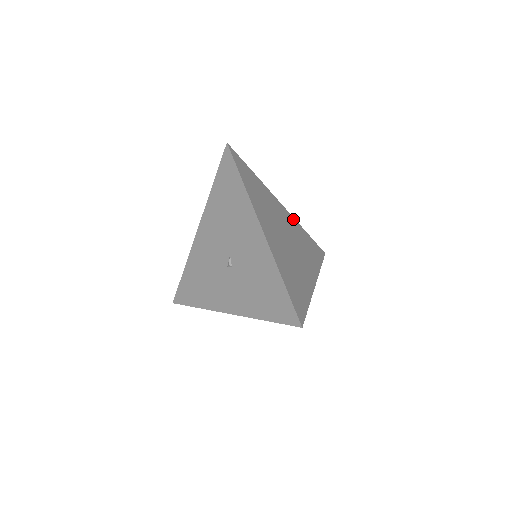
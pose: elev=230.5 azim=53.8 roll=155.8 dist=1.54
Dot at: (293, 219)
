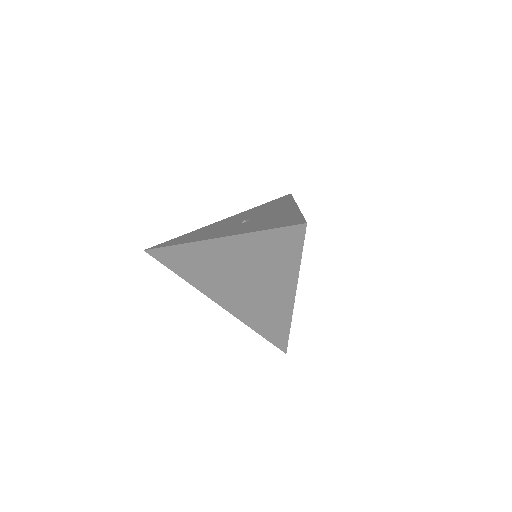
Dot at: occluded
